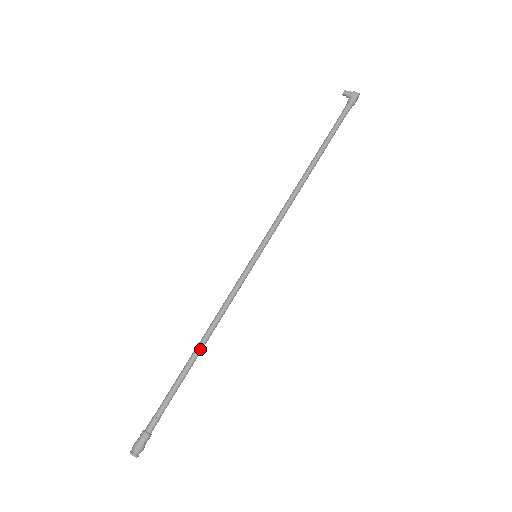
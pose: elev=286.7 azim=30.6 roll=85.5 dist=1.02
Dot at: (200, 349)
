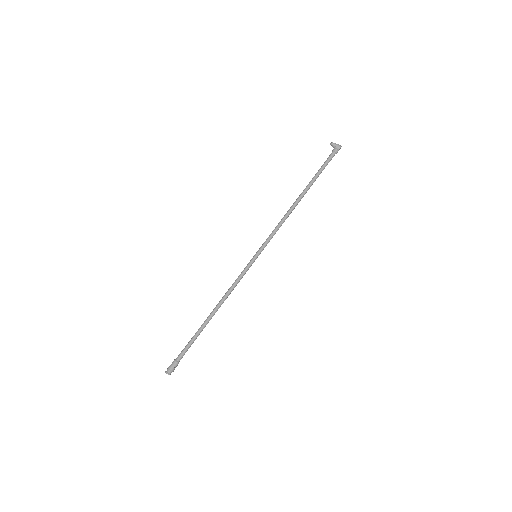
Dot at: (214, 313)
